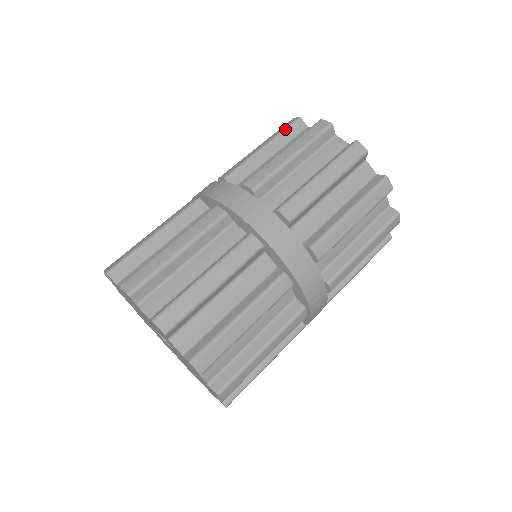
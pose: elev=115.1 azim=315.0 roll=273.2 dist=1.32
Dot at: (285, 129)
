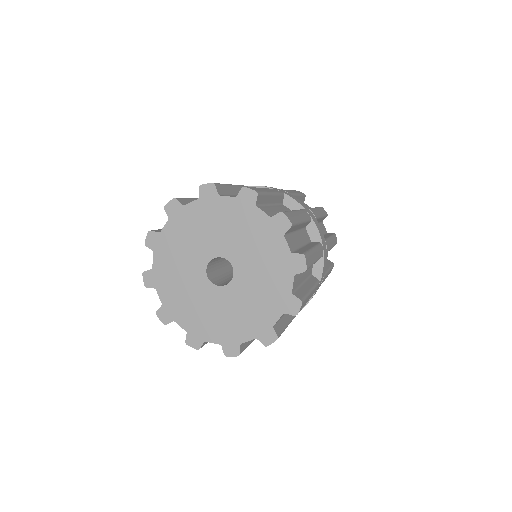
Dot at: occluded
